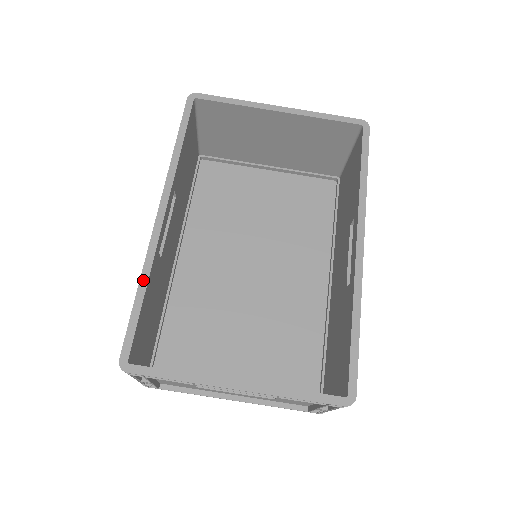
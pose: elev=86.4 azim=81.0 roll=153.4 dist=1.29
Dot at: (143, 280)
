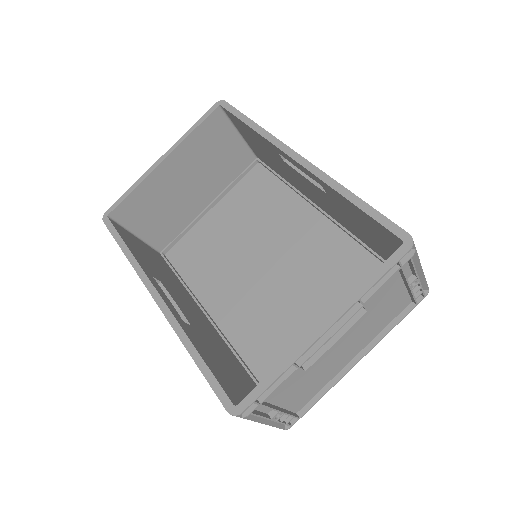
Dot at: (188, 346)
